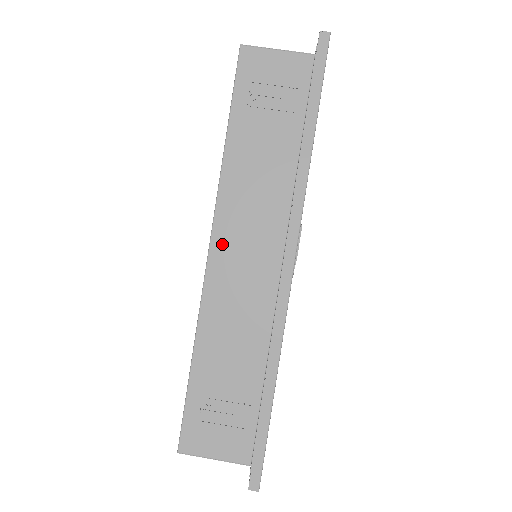
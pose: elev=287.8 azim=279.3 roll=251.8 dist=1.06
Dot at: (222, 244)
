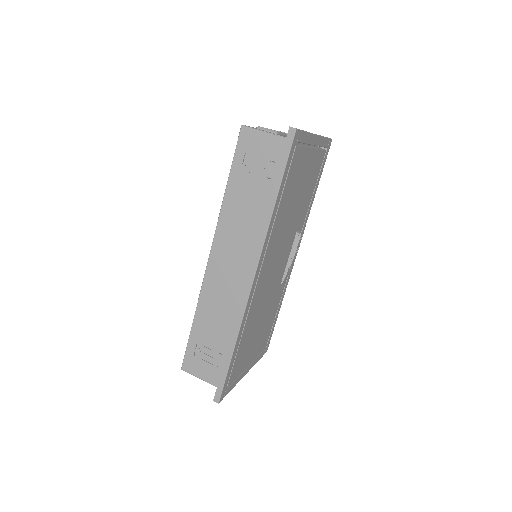
Dot at: (217, 256)
